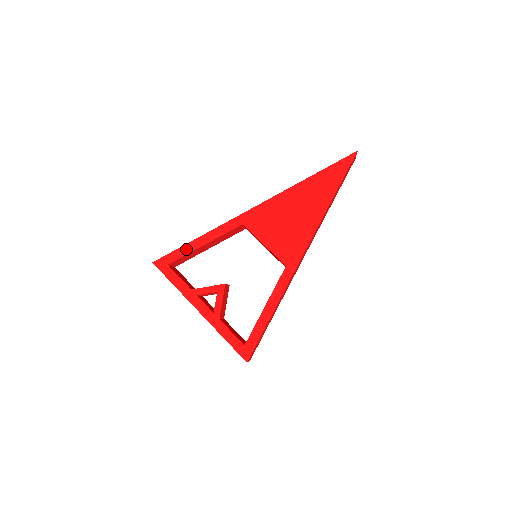
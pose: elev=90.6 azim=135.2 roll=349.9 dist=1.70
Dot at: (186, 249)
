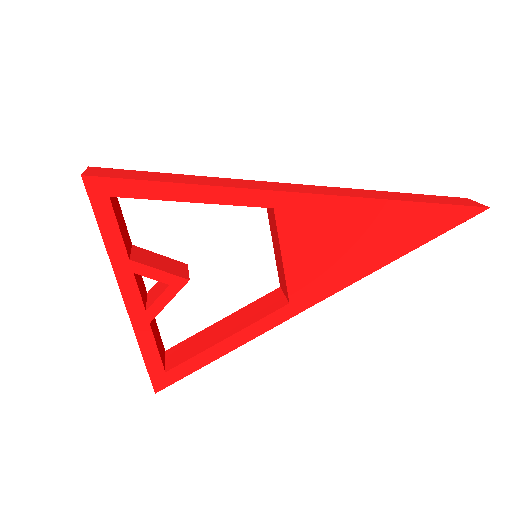
Dot at: (158, 190)
